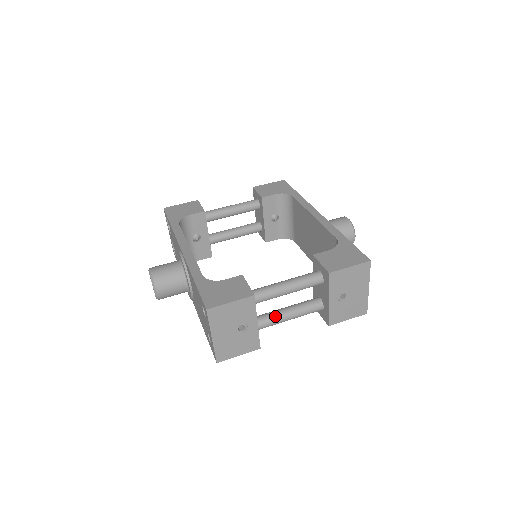
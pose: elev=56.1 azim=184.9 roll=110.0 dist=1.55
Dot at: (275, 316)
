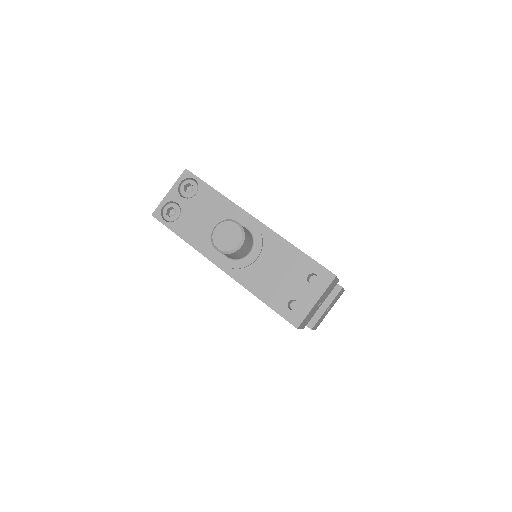
Dot at: occluded
